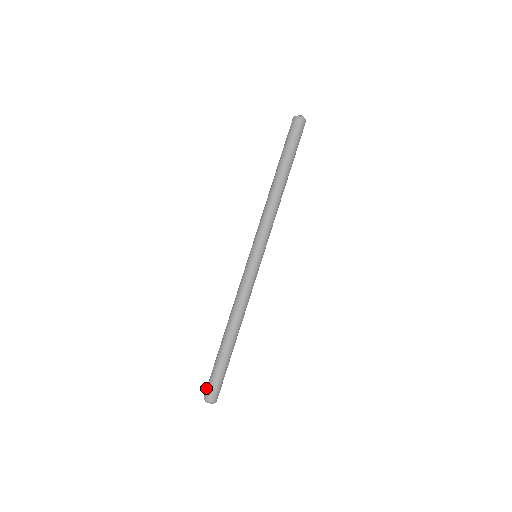
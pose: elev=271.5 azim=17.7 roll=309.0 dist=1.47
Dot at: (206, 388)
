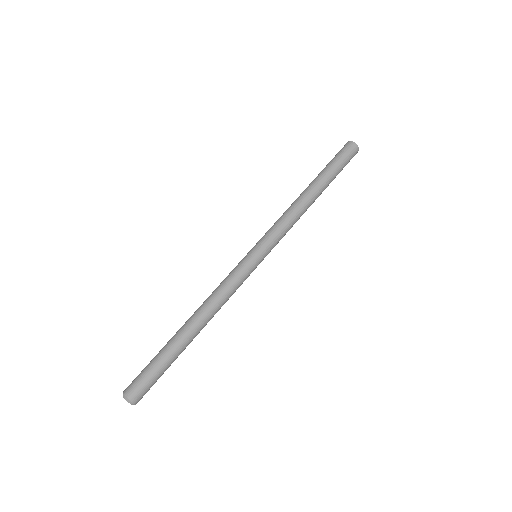
Dot at: (132, 381)
